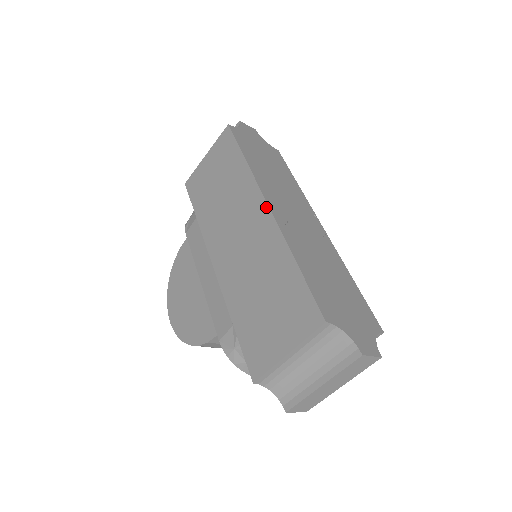
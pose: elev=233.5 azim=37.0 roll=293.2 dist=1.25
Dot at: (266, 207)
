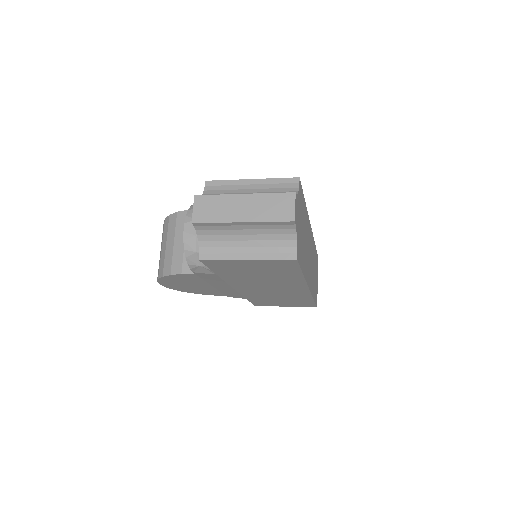
Dot at: (307, 290)
